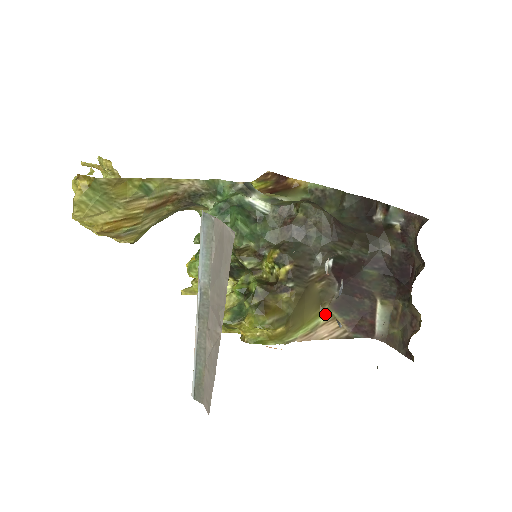
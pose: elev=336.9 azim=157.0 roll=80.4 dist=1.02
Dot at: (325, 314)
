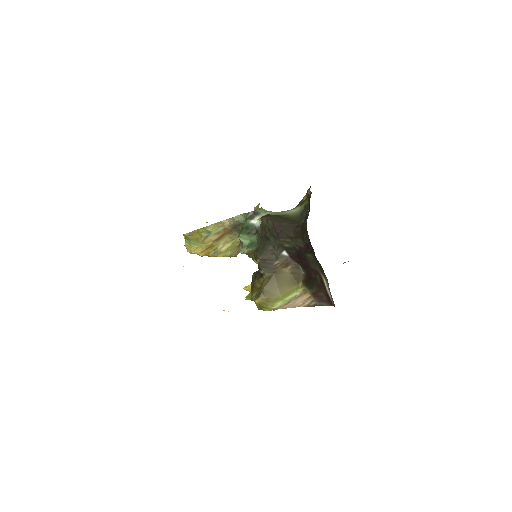
Dot at: (300, 289)
